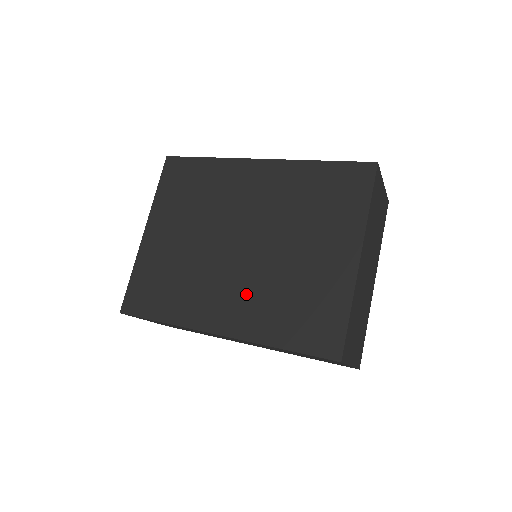
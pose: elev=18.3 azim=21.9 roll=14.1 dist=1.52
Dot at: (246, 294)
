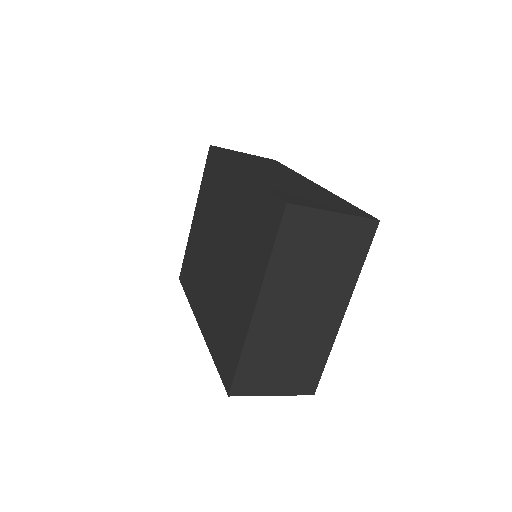
Dot at: (211, 301)
